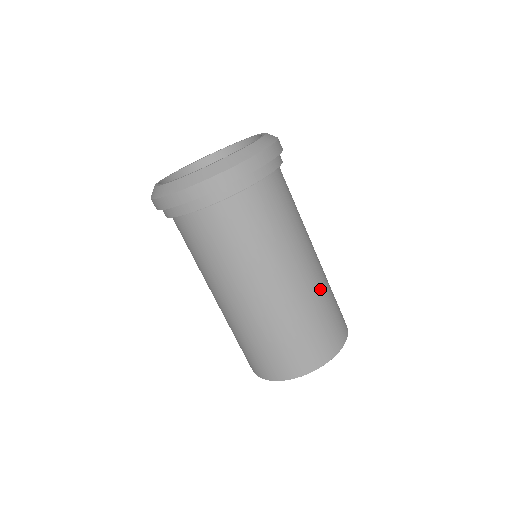
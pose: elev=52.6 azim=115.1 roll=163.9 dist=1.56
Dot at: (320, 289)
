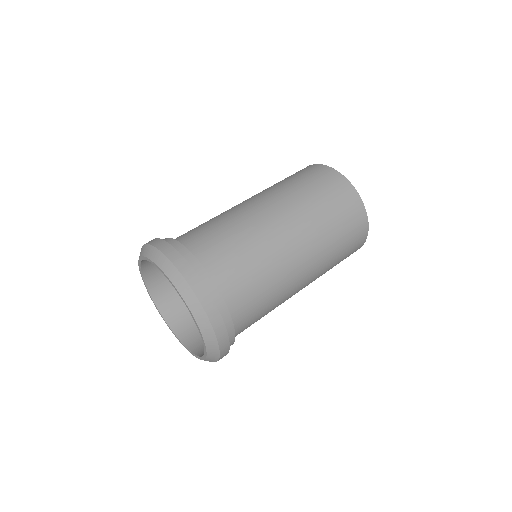
Dot at: (315, 225)
